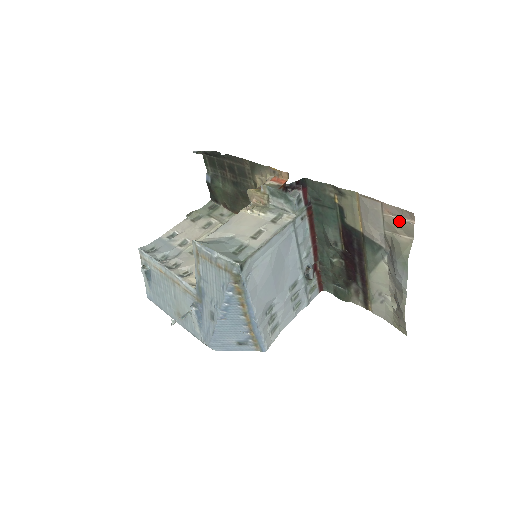
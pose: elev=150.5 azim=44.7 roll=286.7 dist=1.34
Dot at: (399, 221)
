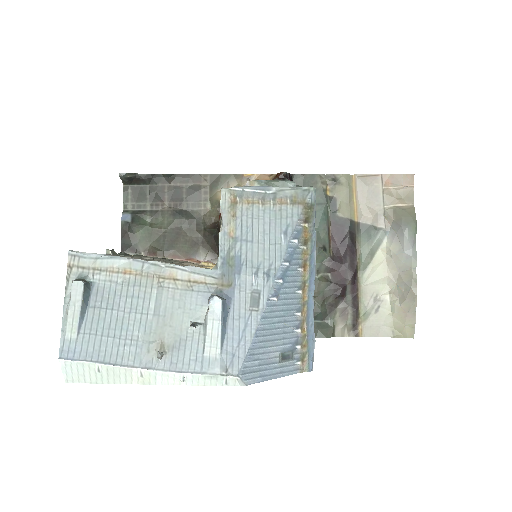
Dot at: (399, 189)
